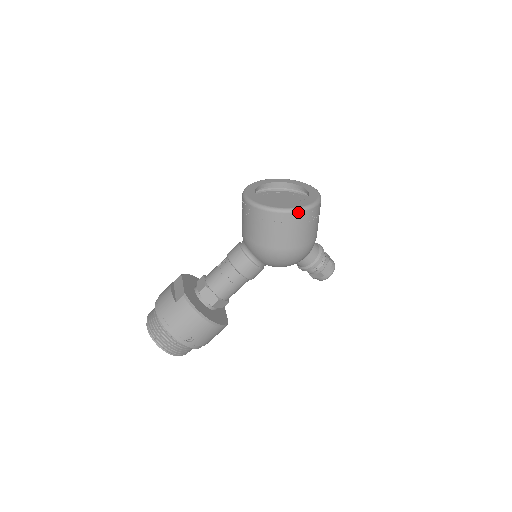
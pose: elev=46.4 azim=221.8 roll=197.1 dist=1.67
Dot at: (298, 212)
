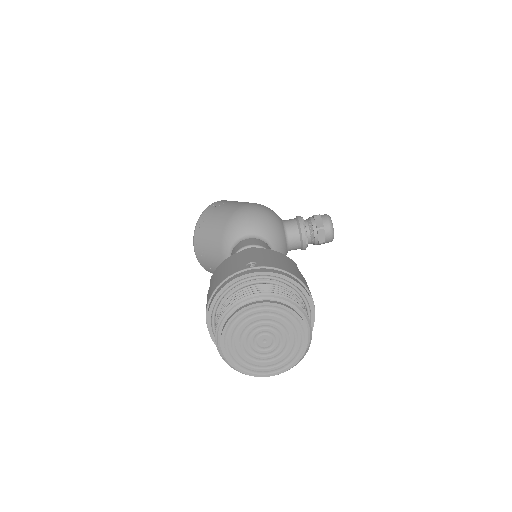
Dot at: (219, 201)
